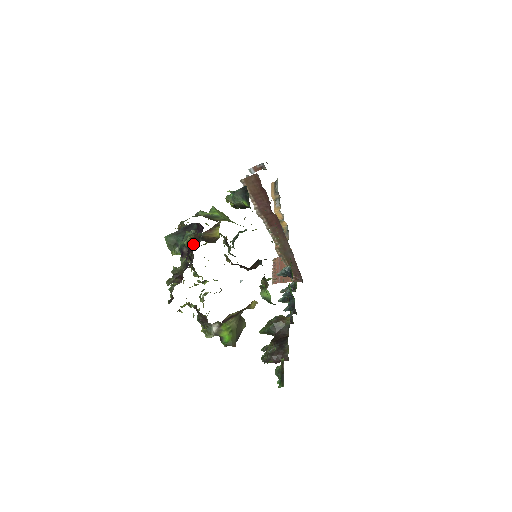
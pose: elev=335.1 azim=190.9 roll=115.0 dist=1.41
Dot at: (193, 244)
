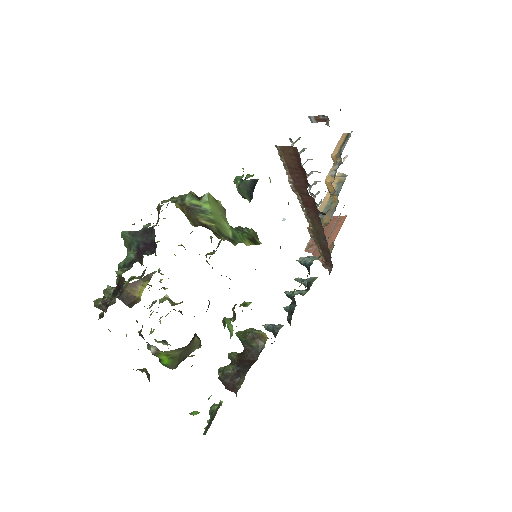
Dot at: (118, 285)
